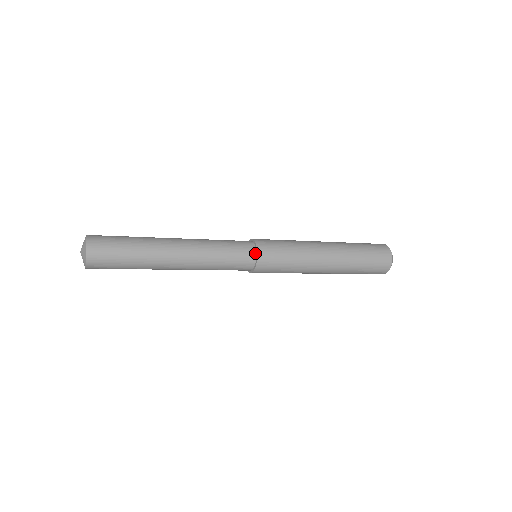
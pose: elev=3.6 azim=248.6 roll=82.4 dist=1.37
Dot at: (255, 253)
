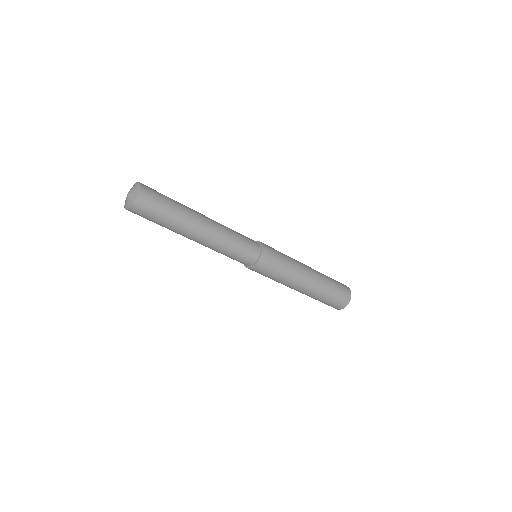
Dot at: (259, 253)
